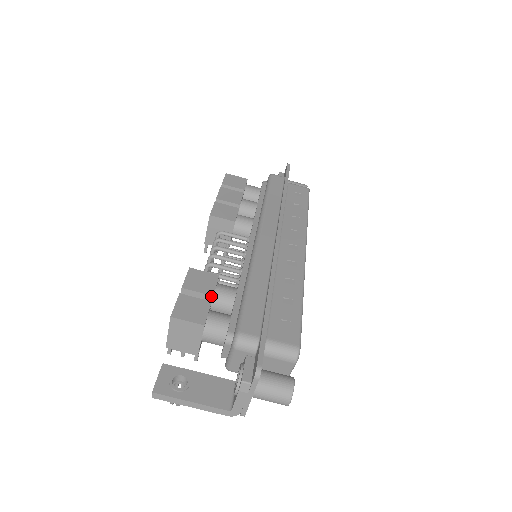
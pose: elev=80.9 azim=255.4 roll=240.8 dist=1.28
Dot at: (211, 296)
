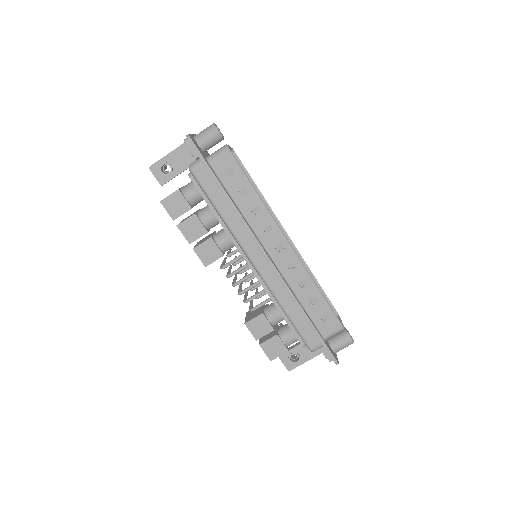
Dot at: (273, 330)
